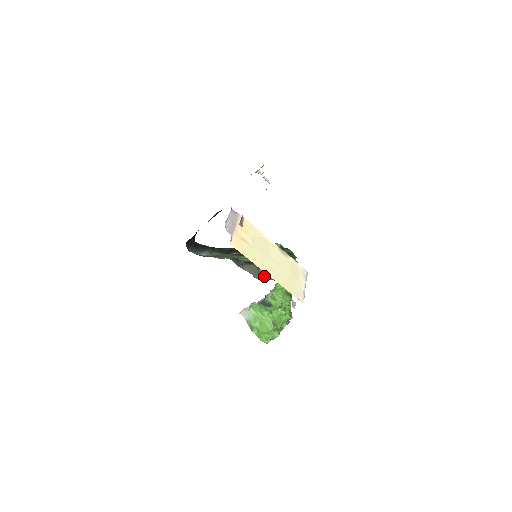
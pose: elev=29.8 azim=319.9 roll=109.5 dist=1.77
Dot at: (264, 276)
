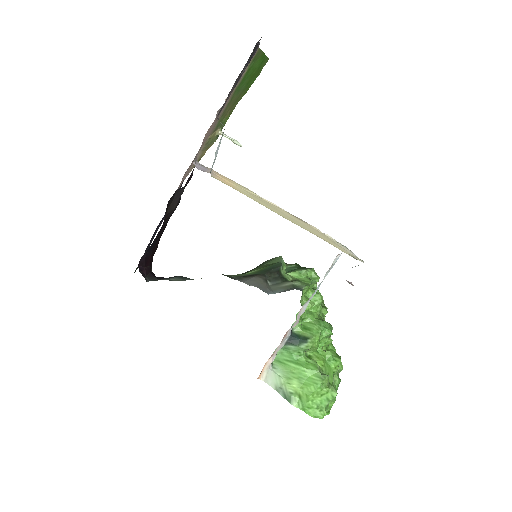
Dot at: (279, 289)
